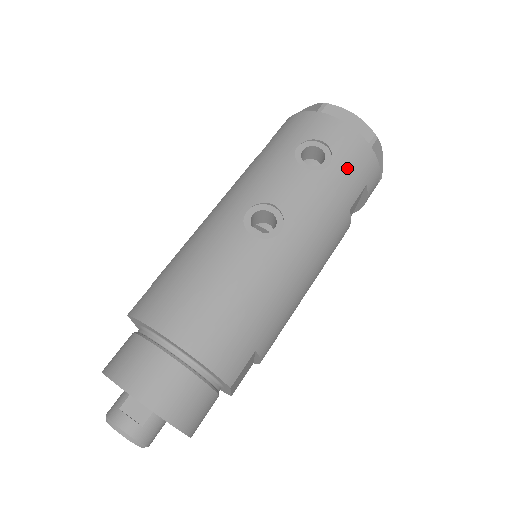
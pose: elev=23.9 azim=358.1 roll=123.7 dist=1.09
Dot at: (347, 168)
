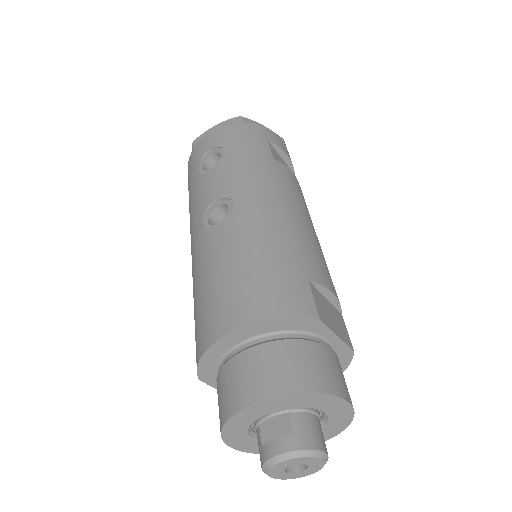
Dot at: (239, 142)
